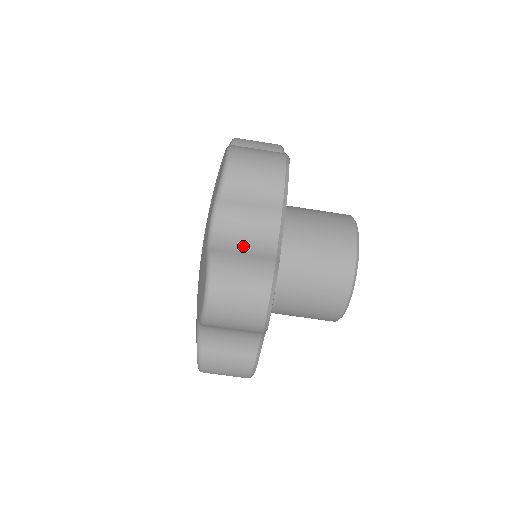
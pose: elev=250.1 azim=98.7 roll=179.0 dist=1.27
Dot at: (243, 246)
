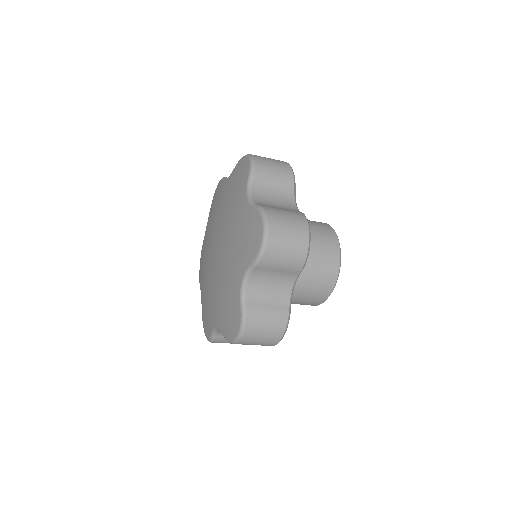
Dot at: (267, 299)
